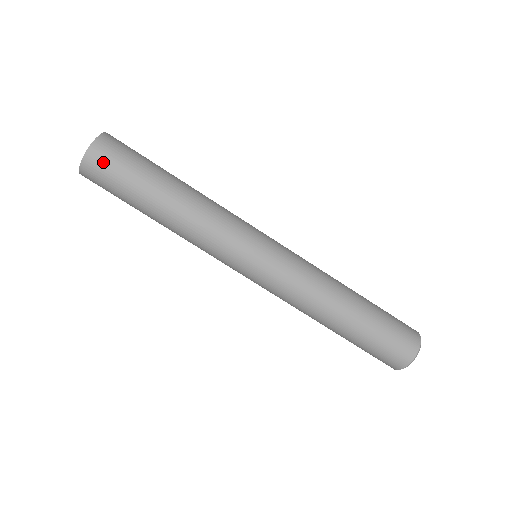
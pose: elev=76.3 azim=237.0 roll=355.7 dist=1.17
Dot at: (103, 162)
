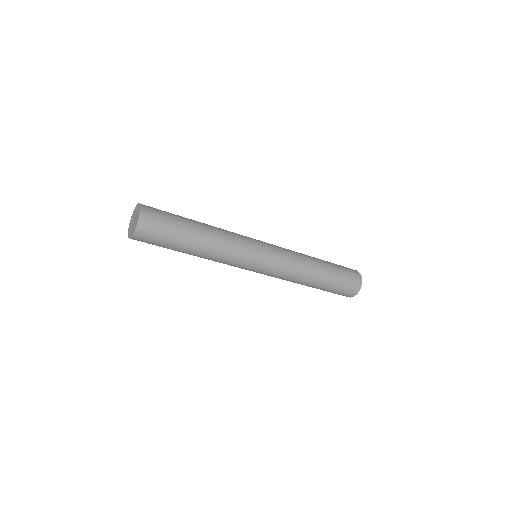
Dot at: occluded
